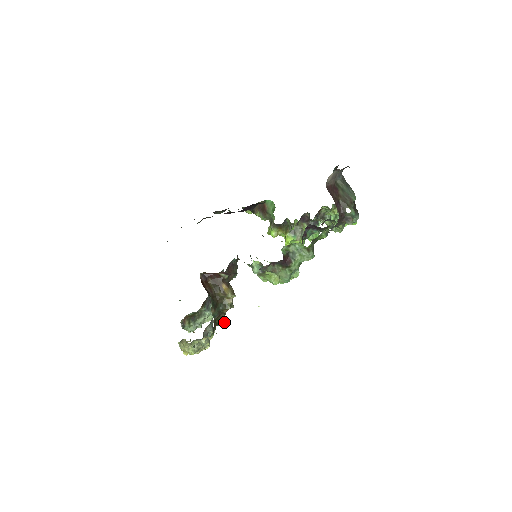
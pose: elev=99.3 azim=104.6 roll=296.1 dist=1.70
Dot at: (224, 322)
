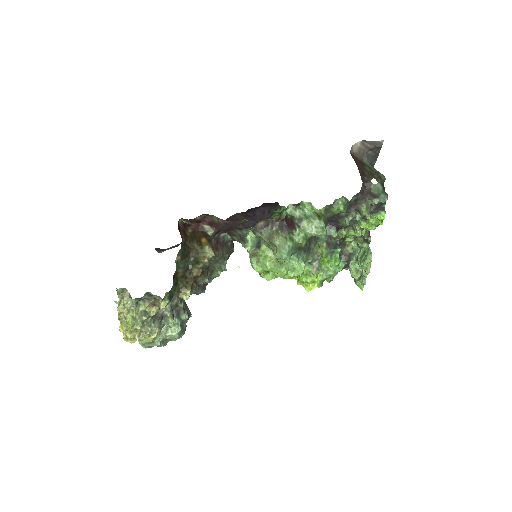
Dot at: (189, 291)
